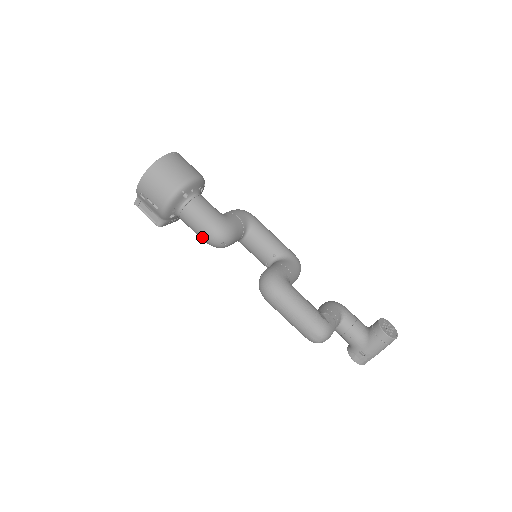
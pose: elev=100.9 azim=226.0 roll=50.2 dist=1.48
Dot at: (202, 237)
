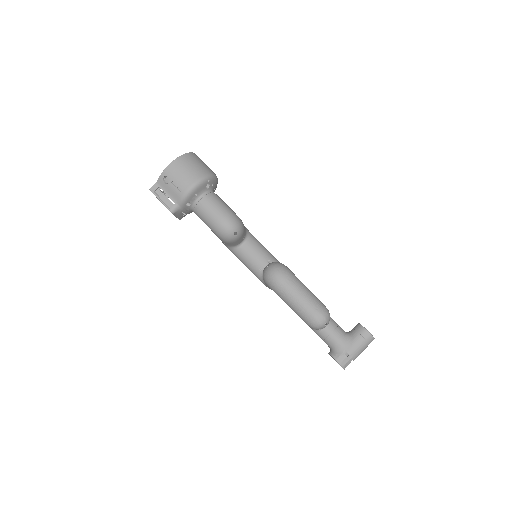
Dot at: (217, 224)
